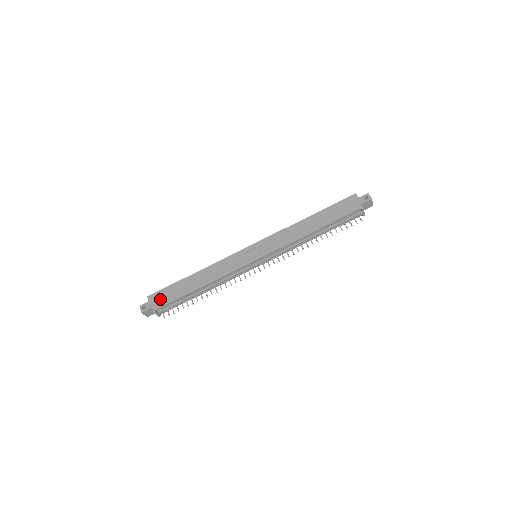
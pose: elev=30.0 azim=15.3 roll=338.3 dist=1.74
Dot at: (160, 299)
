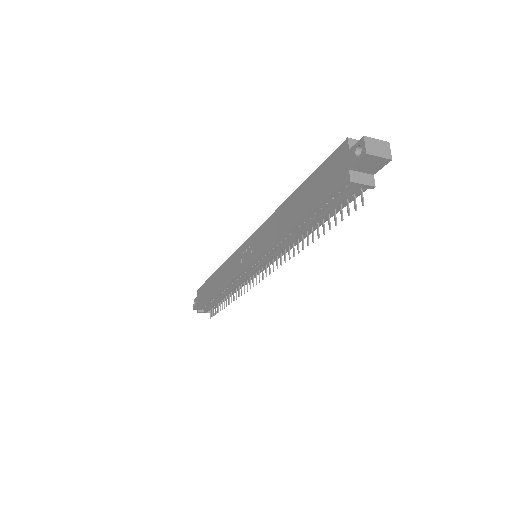
Dot at: (200, 298)
